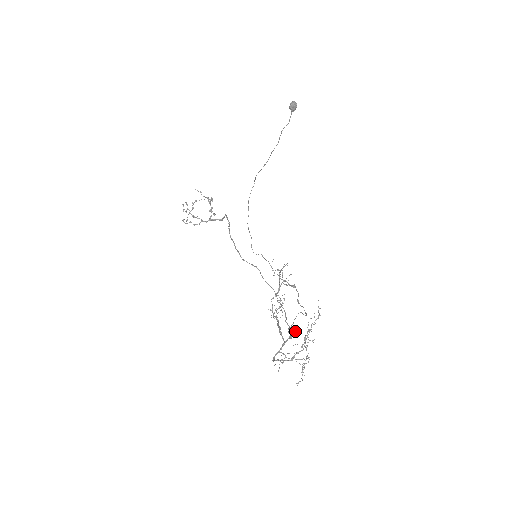
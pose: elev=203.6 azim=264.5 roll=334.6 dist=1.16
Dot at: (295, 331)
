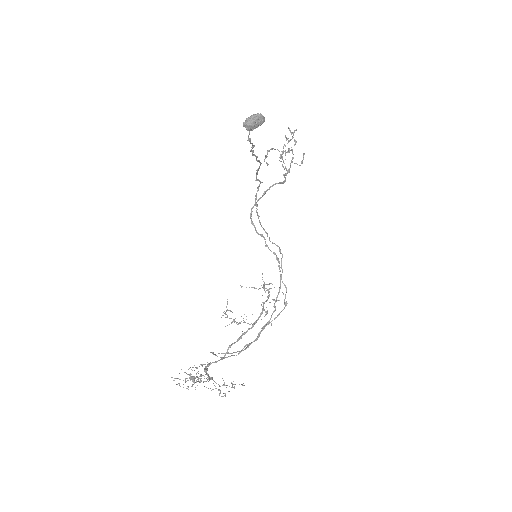
Dot at: (205, 364)
